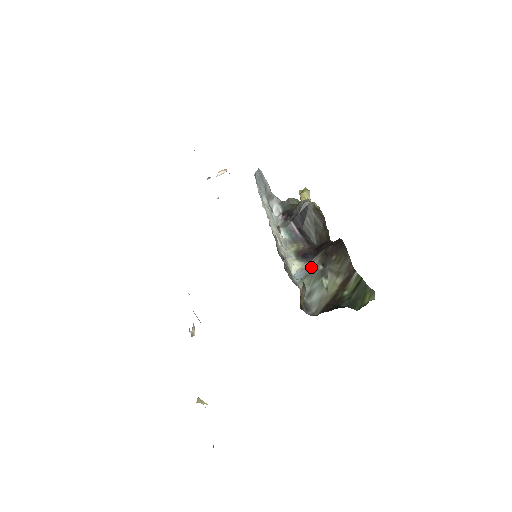
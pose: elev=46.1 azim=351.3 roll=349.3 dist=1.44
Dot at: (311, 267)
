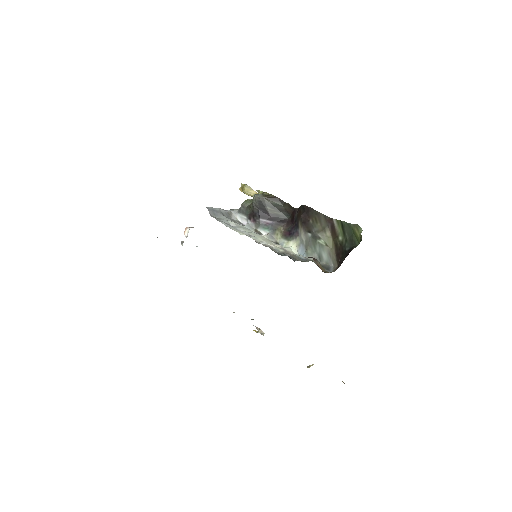
Dot at: (303, 239)
